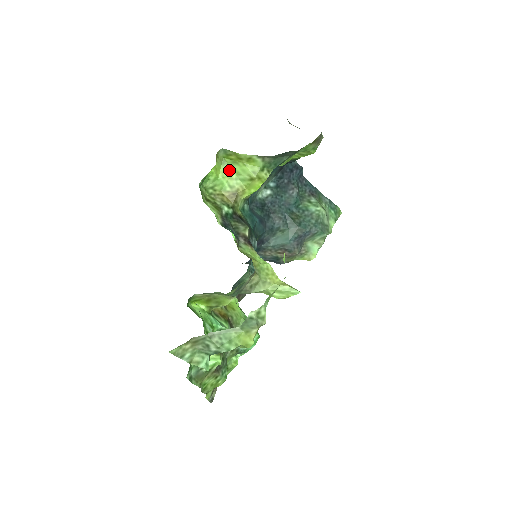
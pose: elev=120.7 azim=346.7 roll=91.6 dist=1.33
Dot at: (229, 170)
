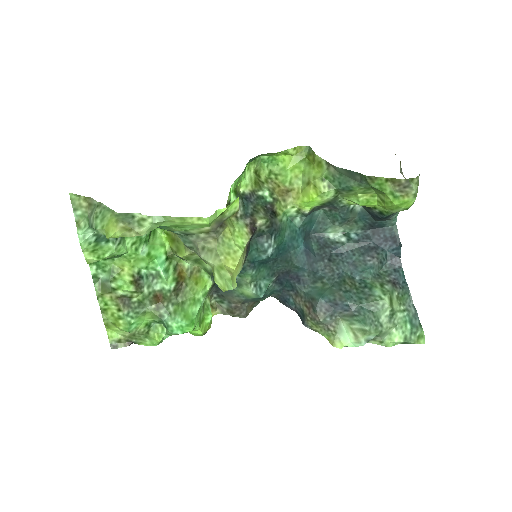
Dot at: (301, 168)
